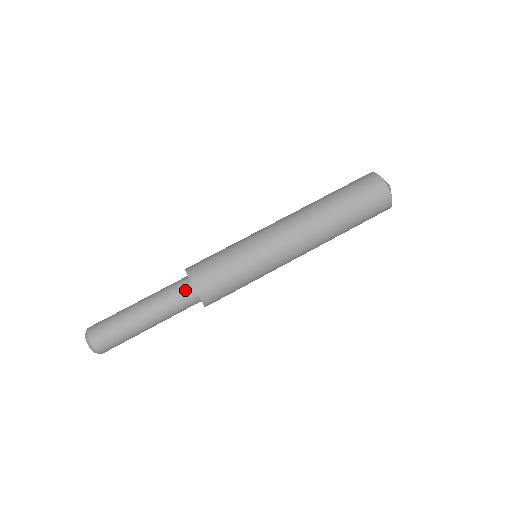
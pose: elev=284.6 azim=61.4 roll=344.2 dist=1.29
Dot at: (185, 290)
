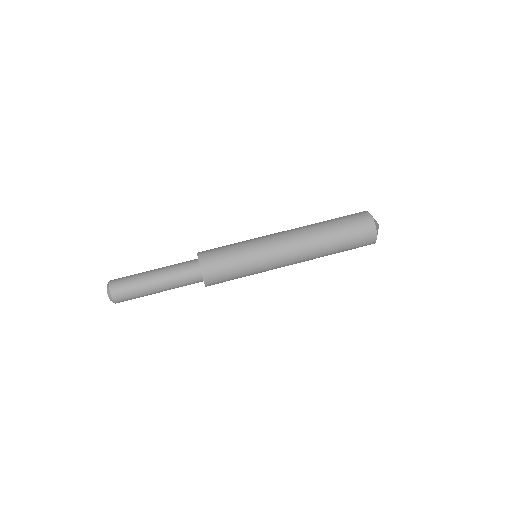
Dot at: (193, 268)
